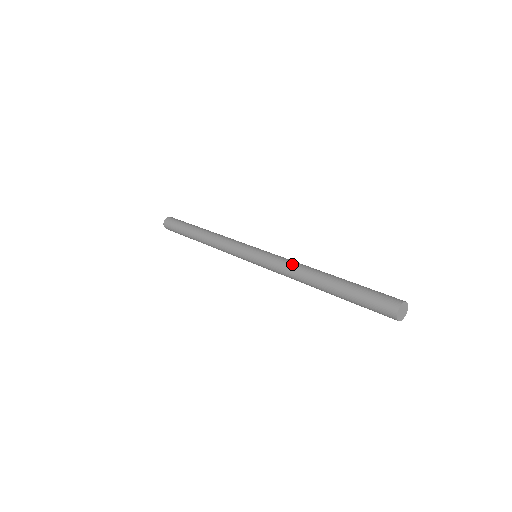
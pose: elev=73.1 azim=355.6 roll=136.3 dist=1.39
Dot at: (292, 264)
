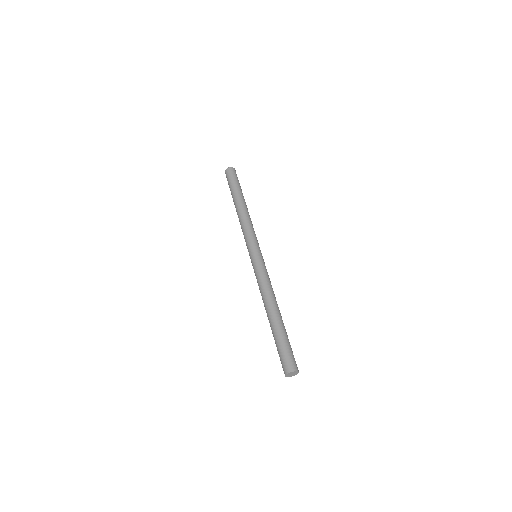
Dot at: (260, 290)
